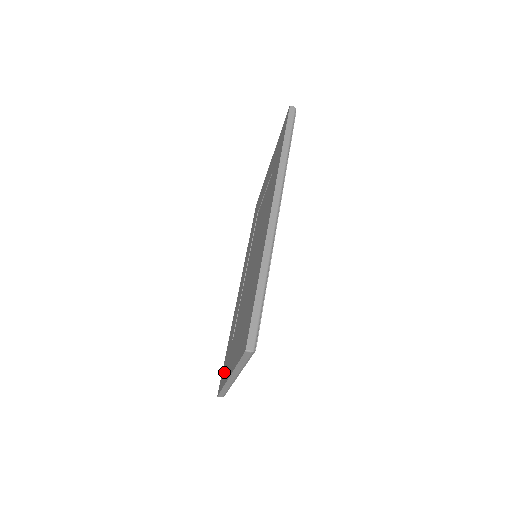
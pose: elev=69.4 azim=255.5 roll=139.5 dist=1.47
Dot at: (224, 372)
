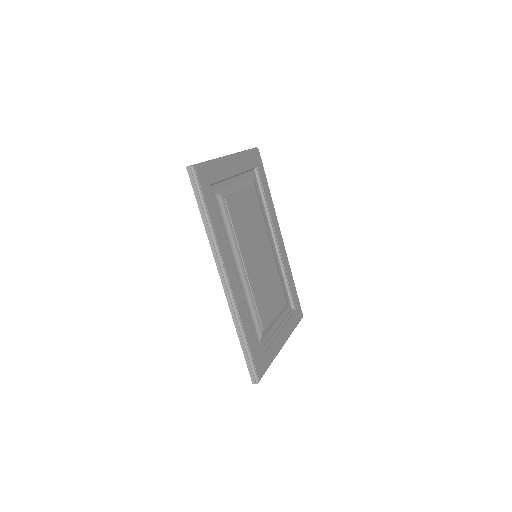
Dot at: occluded
